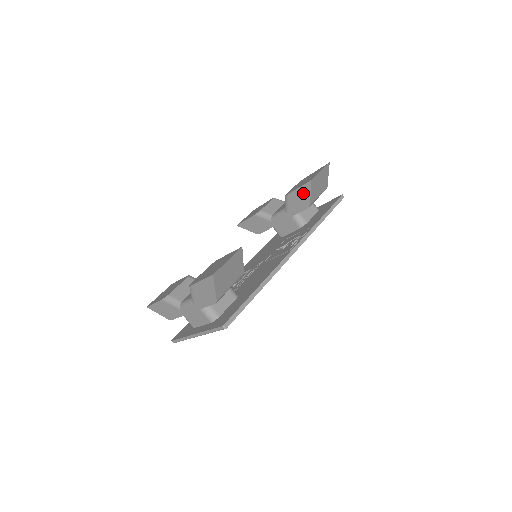
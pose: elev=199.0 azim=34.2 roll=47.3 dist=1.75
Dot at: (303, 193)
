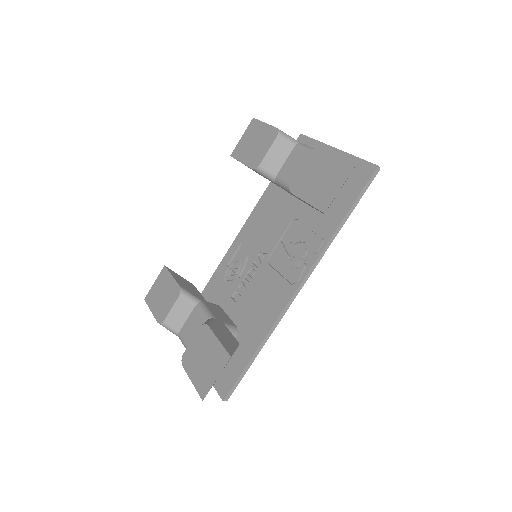
Dot at: occluded
